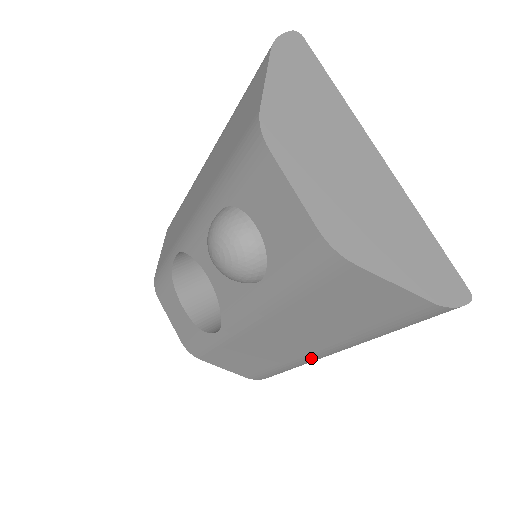
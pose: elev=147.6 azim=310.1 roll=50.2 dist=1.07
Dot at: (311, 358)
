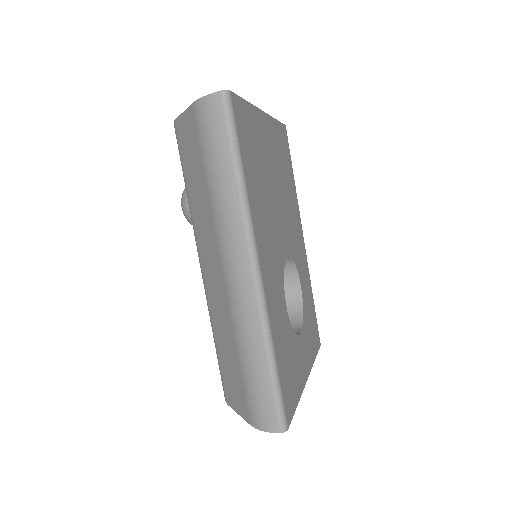
Dot at: (233, 292)
